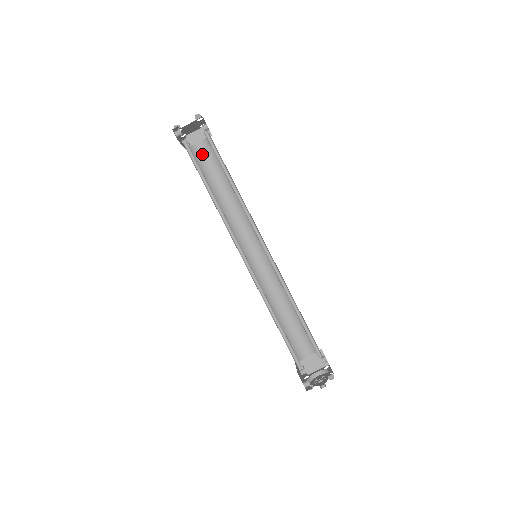
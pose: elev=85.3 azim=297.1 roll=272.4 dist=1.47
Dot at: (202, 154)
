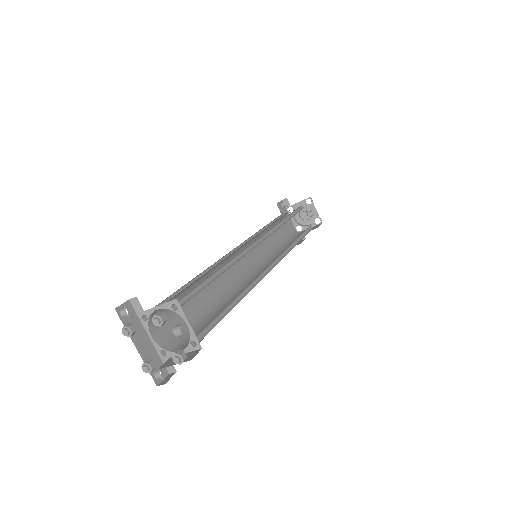
Dot at: occluded
